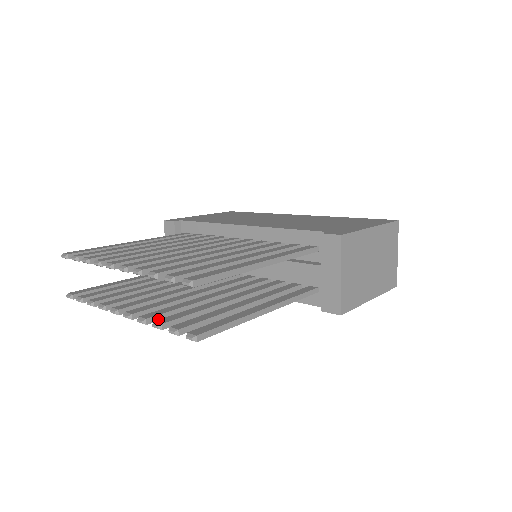
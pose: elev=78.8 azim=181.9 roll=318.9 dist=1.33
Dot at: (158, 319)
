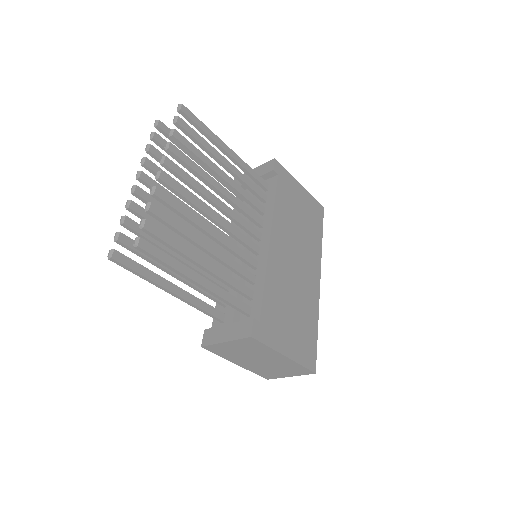
Dot at: (136, 214)
